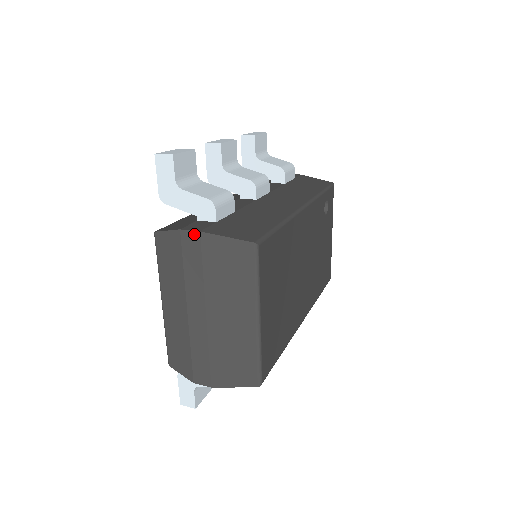
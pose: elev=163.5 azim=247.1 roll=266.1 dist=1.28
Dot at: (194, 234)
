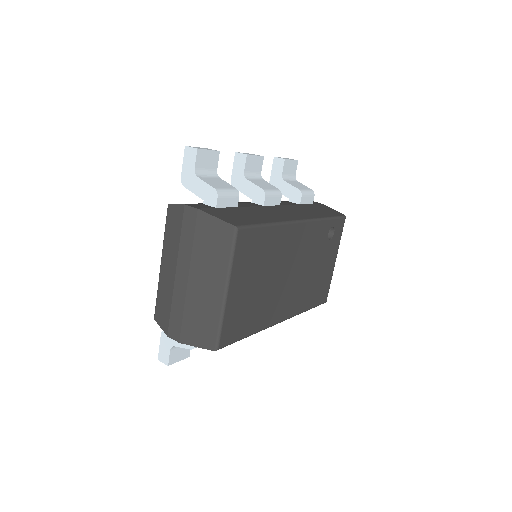
Dot at: (193, 210)
